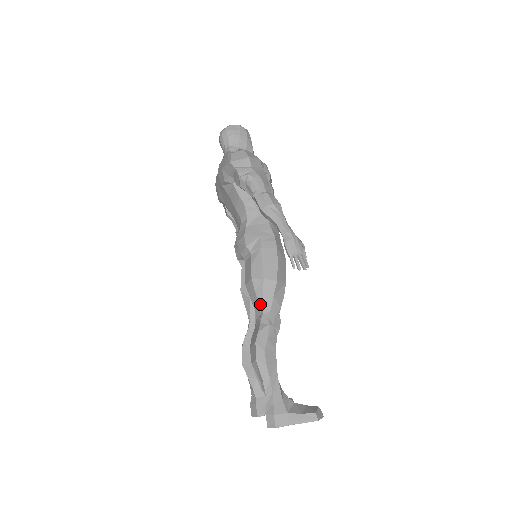
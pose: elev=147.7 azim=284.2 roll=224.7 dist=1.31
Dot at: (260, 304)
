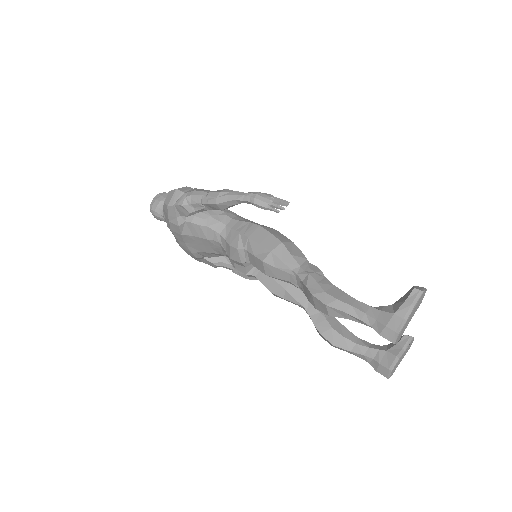
Dot at: (288, 271)
